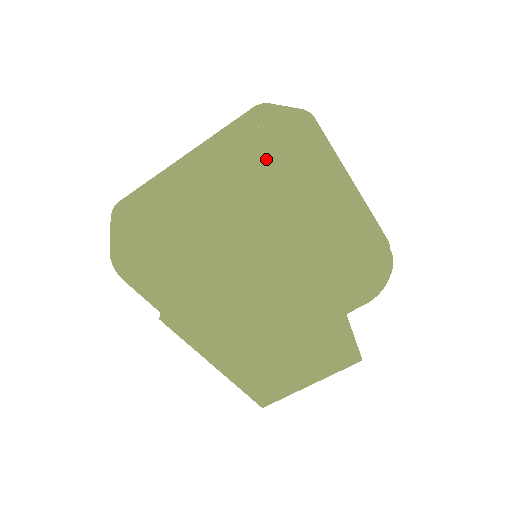
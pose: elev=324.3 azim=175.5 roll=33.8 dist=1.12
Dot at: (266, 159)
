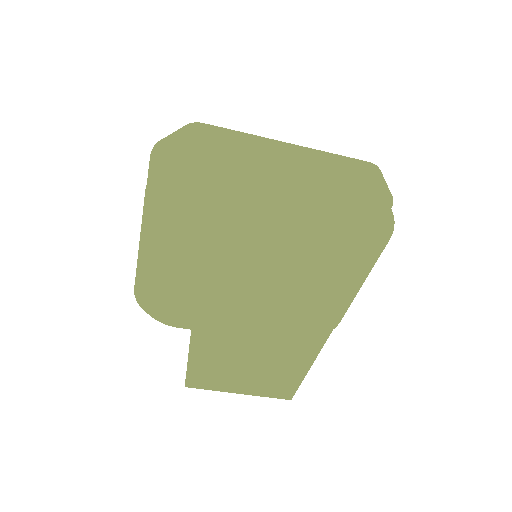
Dot at: (354, 211)
